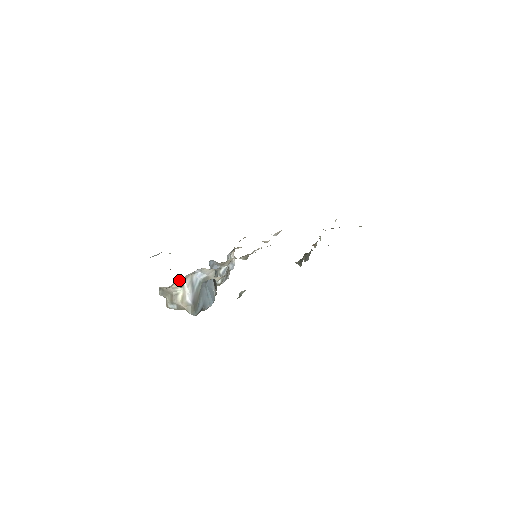
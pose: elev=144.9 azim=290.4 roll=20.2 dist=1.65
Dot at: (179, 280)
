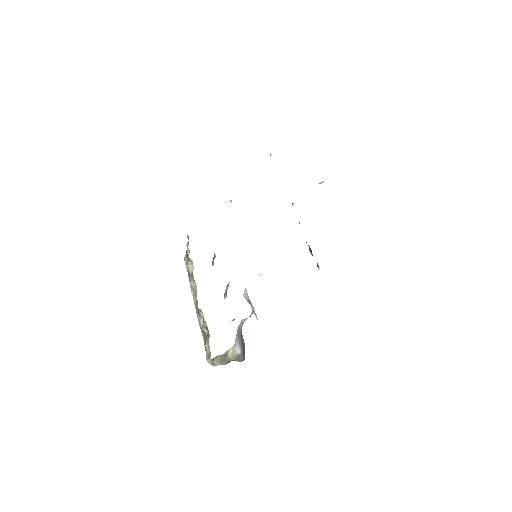
Dot at: occluded
